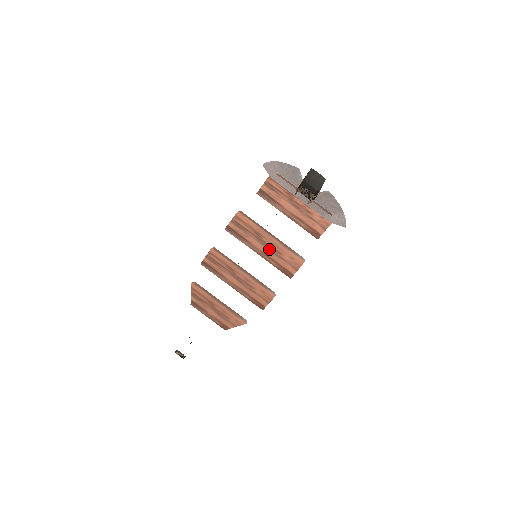
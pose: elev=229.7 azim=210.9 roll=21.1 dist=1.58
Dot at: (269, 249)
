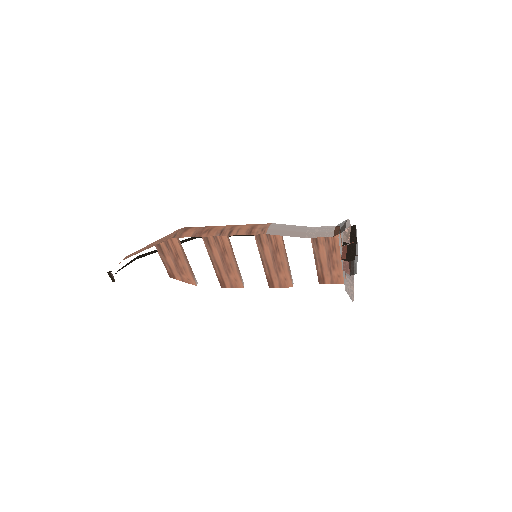
Dot at: (274, 263)
